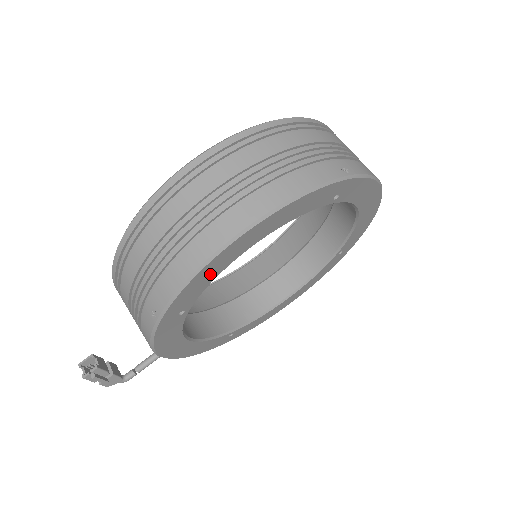
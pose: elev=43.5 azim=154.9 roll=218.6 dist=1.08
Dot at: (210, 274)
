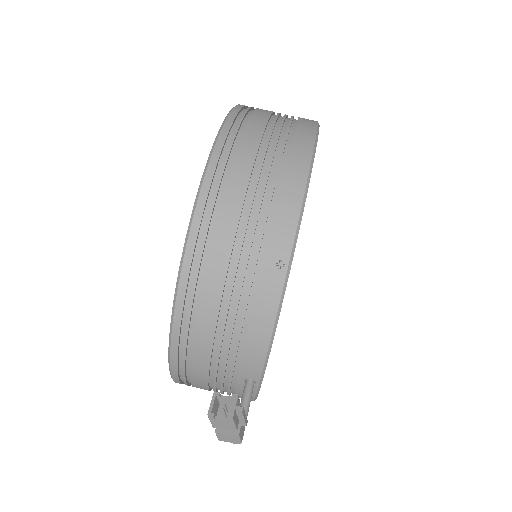
Dot at: occluded
